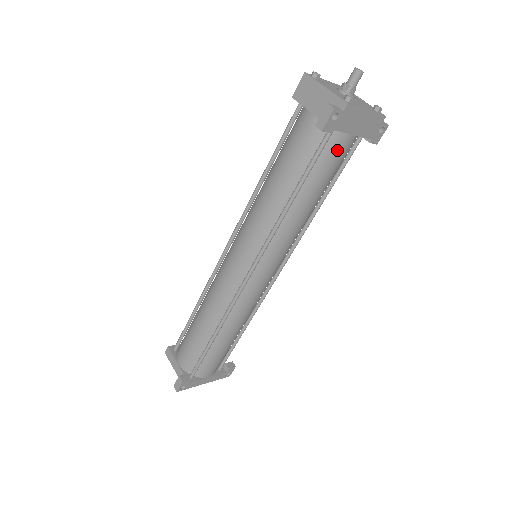
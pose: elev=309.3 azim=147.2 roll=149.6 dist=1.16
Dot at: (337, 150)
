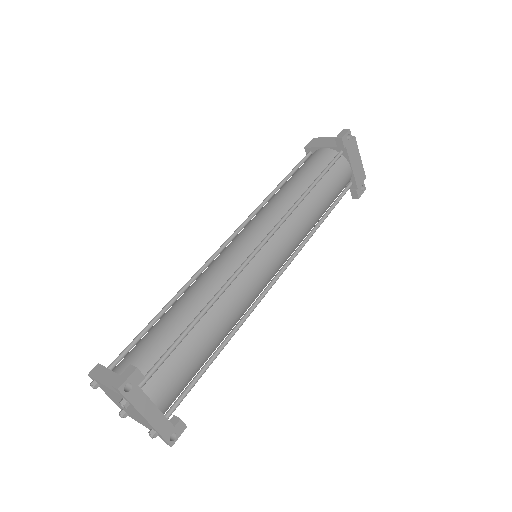
Dot at: (342, 172)
